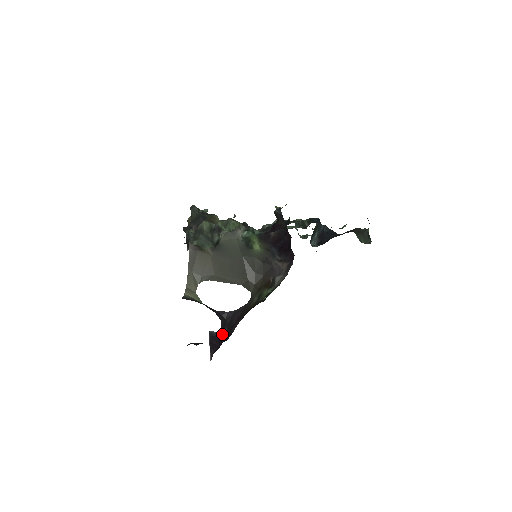
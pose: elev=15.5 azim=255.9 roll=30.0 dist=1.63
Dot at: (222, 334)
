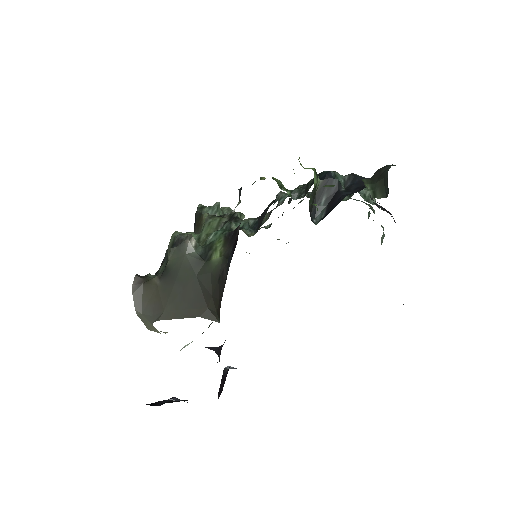
Dot at: occluded
